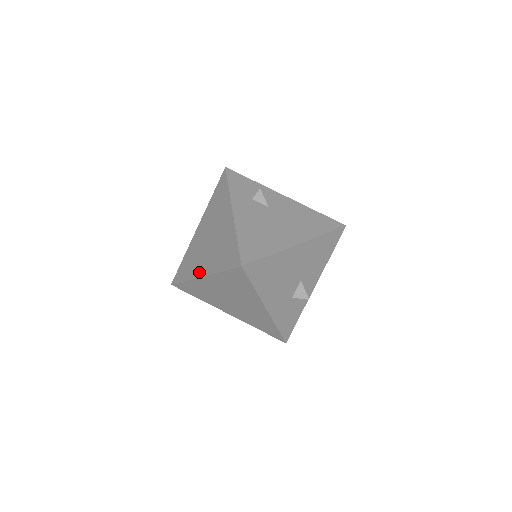
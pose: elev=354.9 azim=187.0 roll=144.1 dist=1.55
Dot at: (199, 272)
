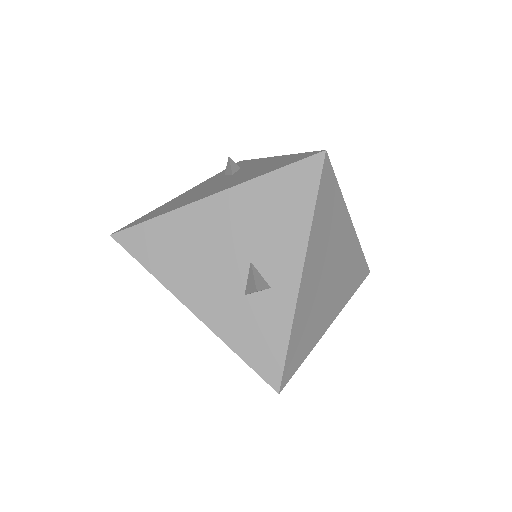
Dot at: occluded
